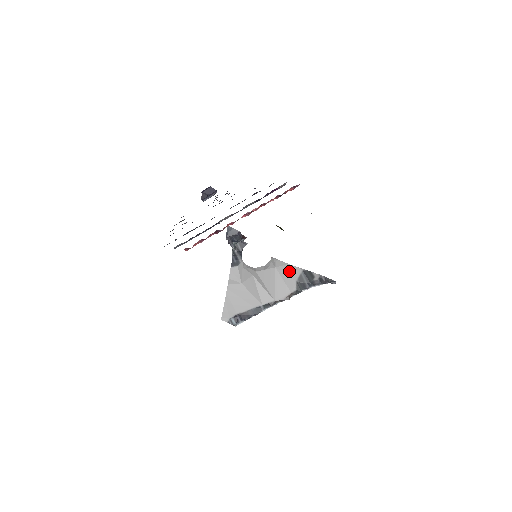
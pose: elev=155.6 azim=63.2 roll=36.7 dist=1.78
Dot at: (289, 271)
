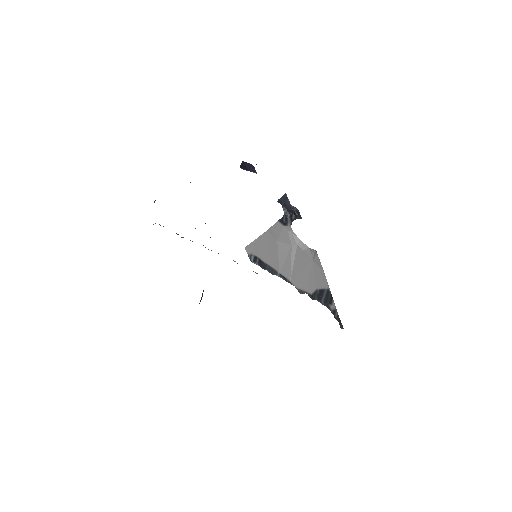
Dot at: (319, 276)
